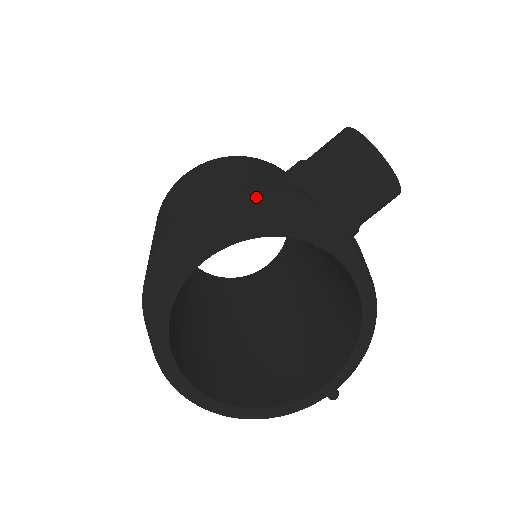
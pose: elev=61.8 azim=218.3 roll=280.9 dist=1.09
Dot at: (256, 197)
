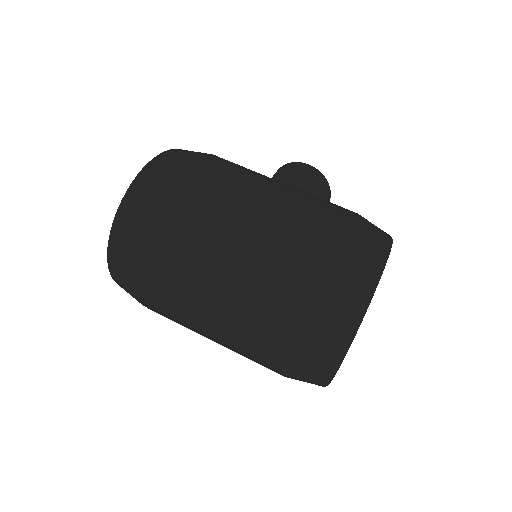
Dot at: occluded
